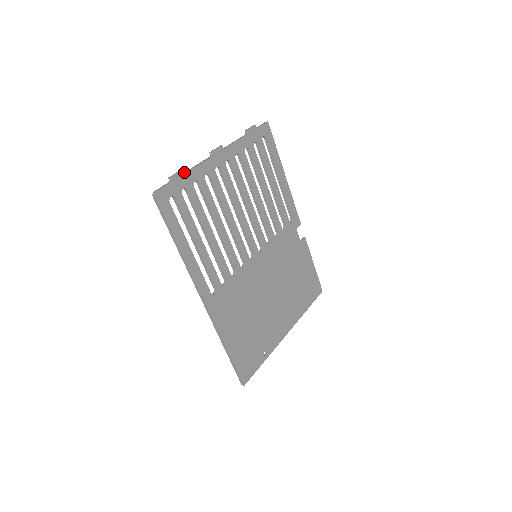
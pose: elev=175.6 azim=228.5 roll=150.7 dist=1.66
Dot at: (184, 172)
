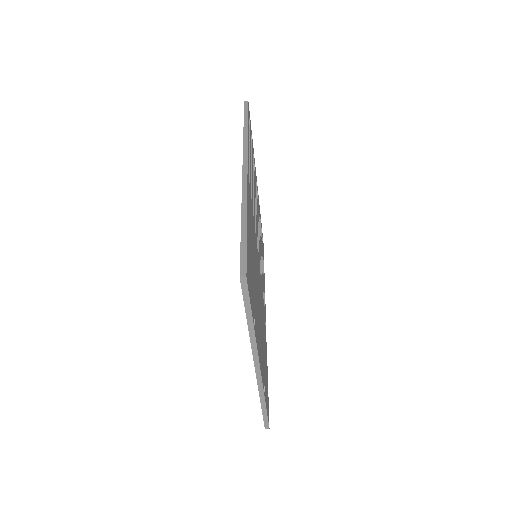
Dot at: occluded
